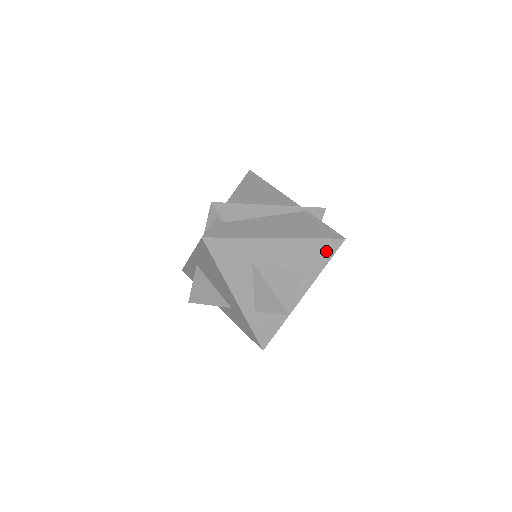
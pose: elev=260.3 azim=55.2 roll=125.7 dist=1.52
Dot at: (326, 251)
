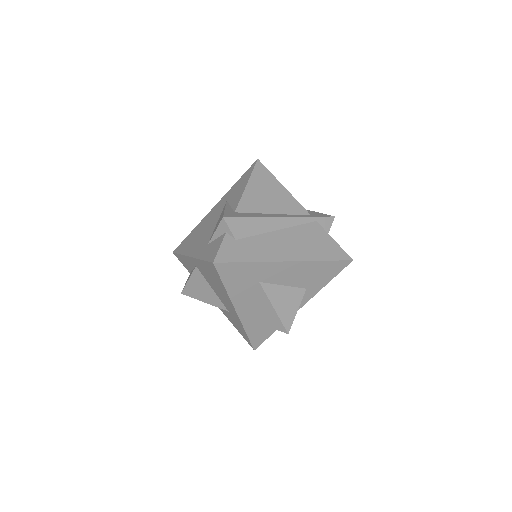
Dot at: (332, 271)
